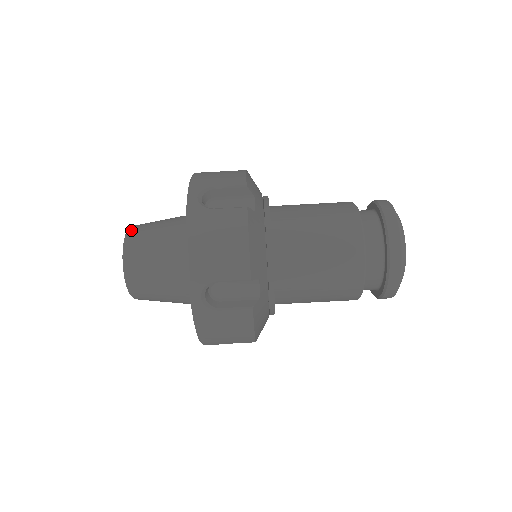
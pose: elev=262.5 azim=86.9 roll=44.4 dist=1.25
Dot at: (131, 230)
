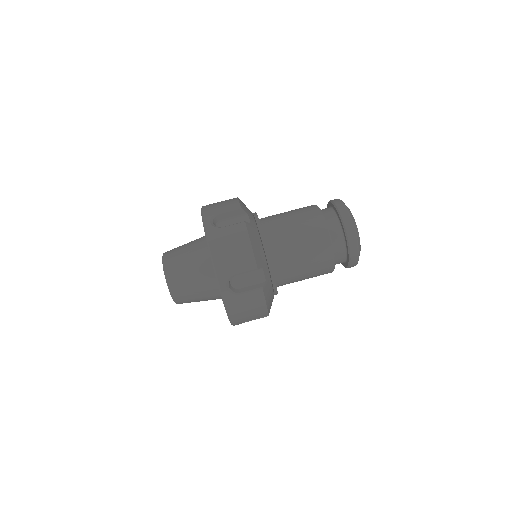
Dot at: (165, 255)
